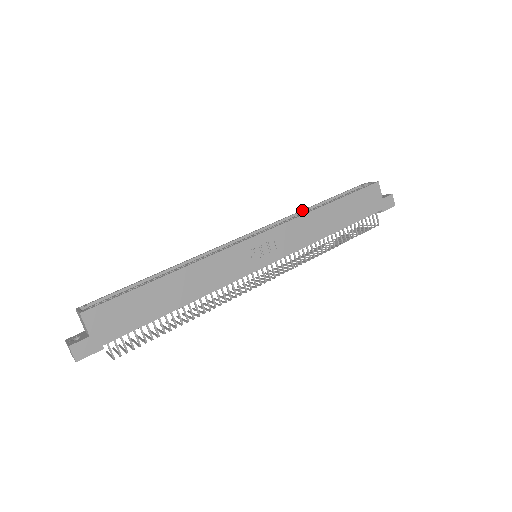
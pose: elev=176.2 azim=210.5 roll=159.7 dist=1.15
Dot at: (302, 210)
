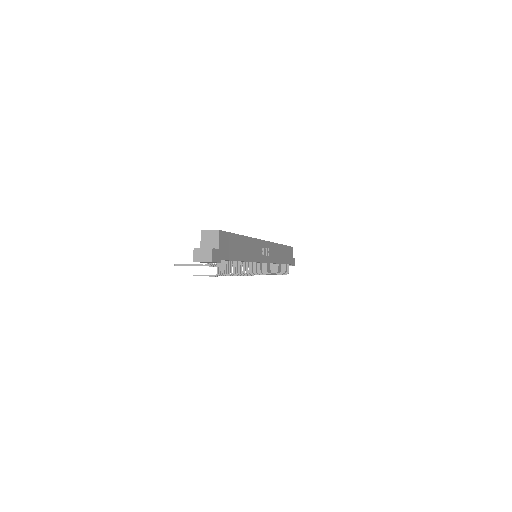
Dot at: occluded
